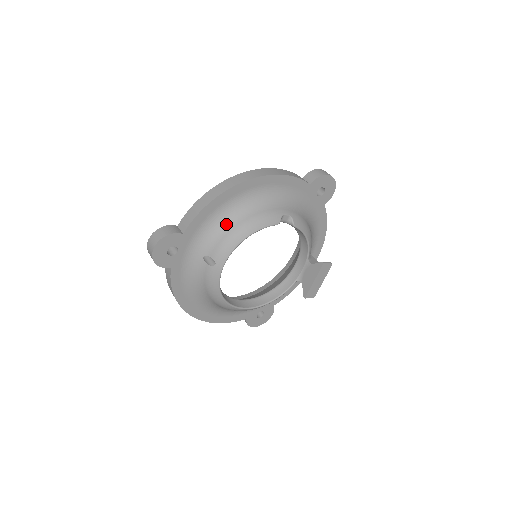
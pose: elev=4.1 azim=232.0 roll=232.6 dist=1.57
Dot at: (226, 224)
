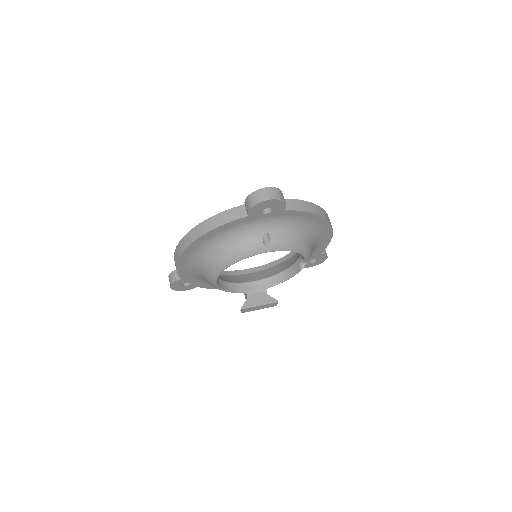
Dot at: (298, 231)
